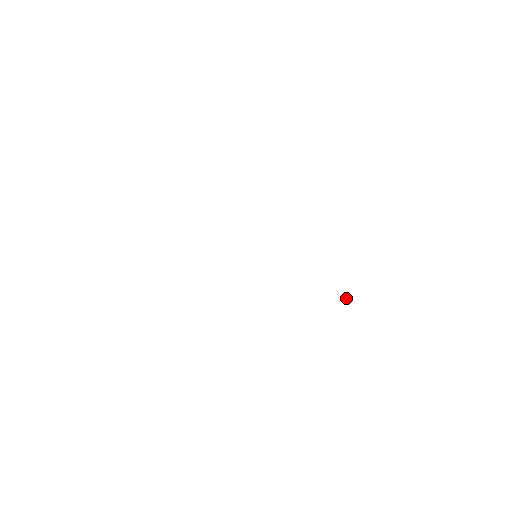
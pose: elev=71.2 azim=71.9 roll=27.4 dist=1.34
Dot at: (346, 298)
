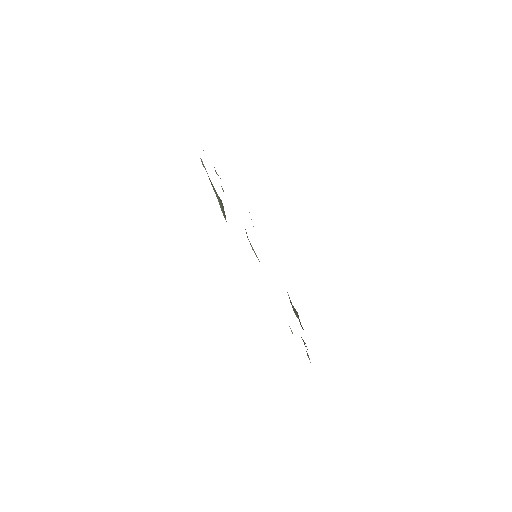
Dot at: occluded
